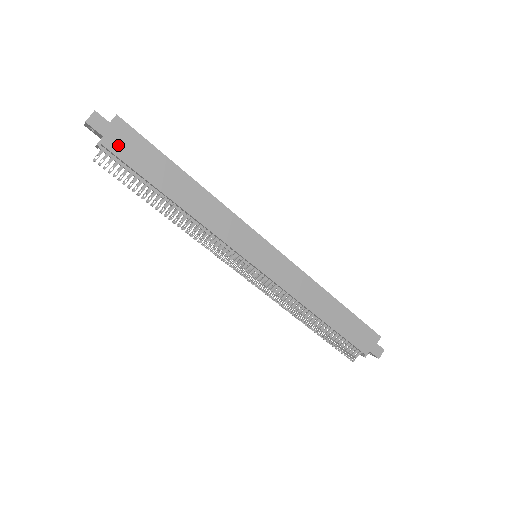
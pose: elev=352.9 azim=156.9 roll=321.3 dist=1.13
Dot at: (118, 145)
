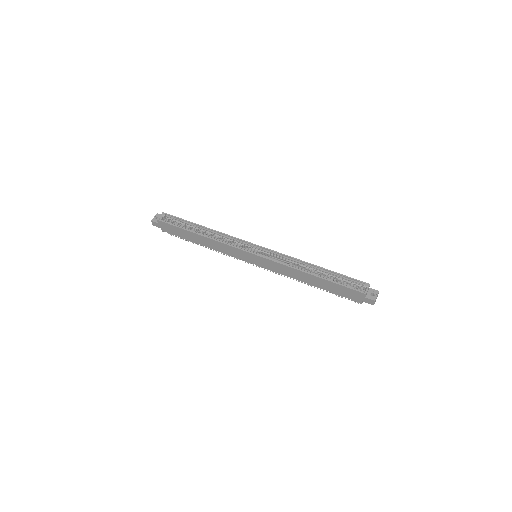
Dot at: (167, 230)
